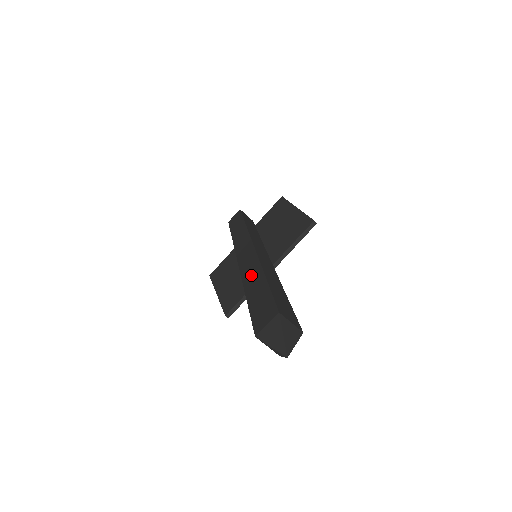
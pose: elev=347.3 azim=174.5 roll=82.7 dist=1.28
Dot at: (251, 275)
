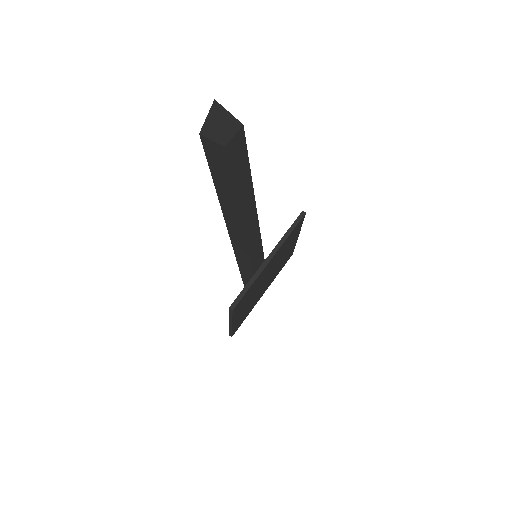
Dot at: occluded
